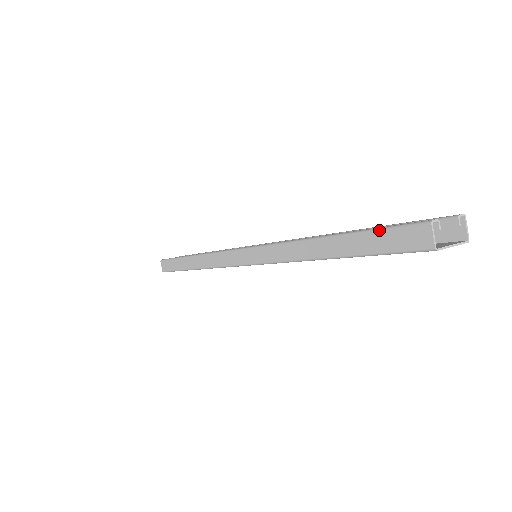
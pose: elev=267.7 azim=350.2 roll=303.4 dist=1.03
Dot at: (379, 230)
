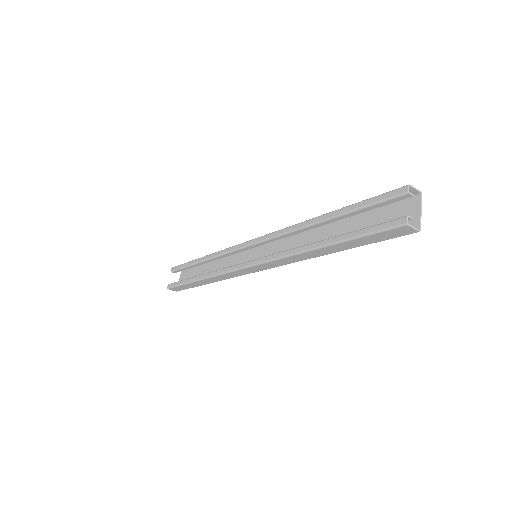
Dot at: (368, 236)
